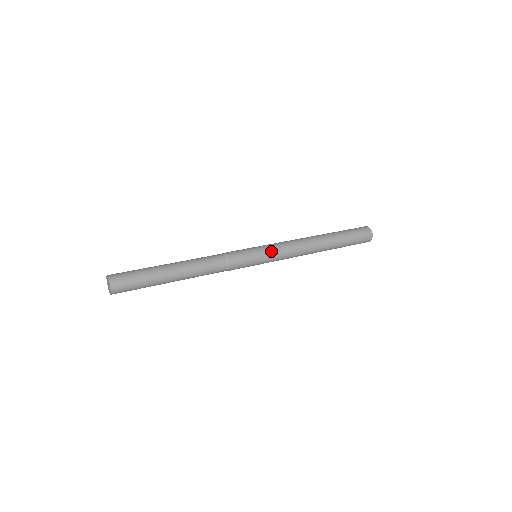
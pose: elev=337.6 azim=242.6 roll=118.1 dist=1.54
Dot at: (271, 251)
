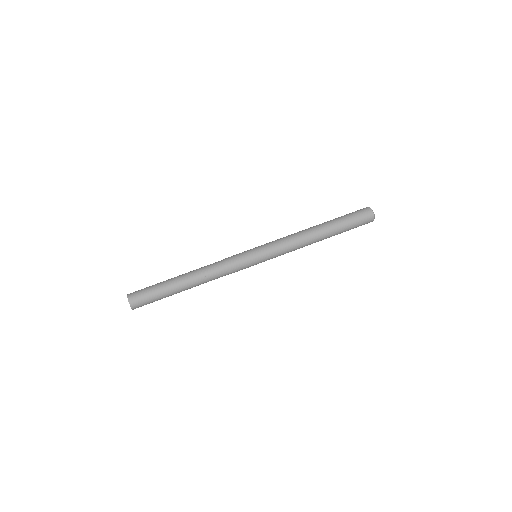
Dot at: (267, 248)
